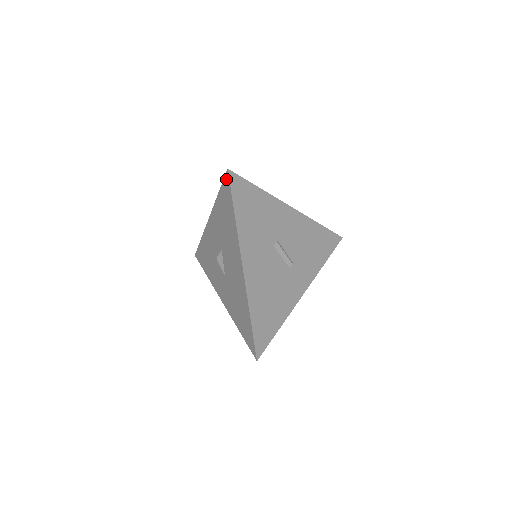
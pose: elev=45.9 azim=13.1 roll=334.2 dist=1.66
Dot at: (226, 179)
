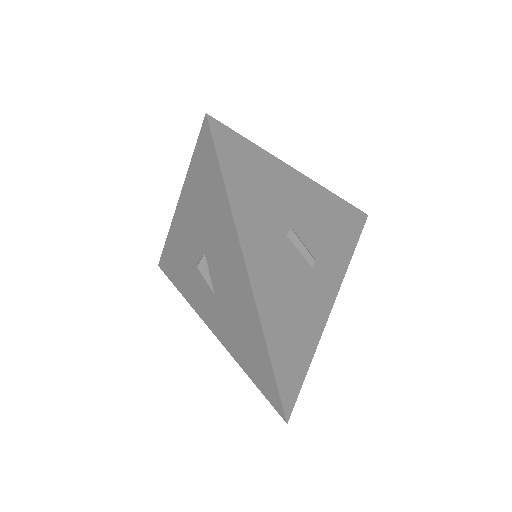
Dot at: (204, 133)
